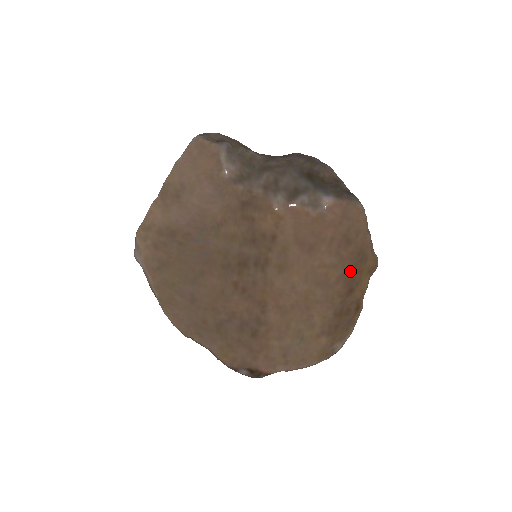
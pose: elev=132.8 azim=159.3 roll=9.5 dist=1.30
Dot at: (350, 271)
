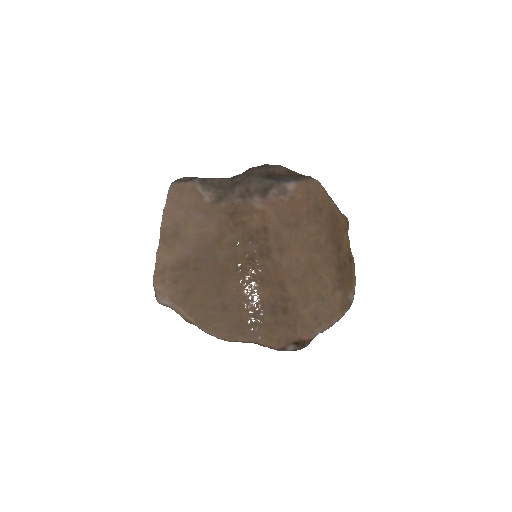
Dot at: (332, 232)
